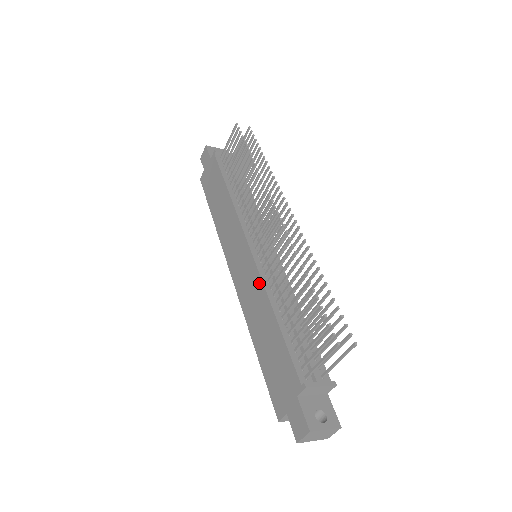
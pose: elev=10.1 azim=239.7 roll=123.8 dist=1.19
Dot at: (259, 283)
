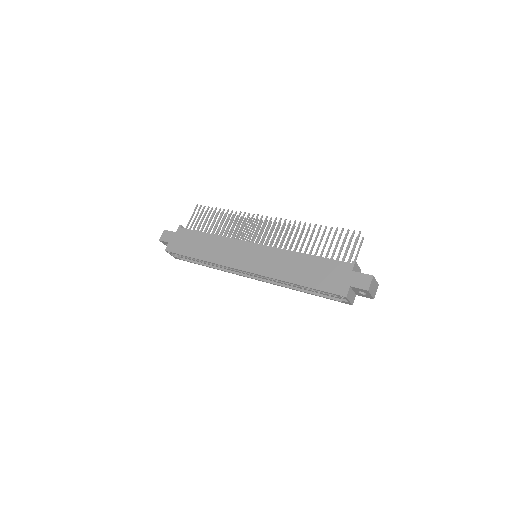
Dot at: (280, 251)
